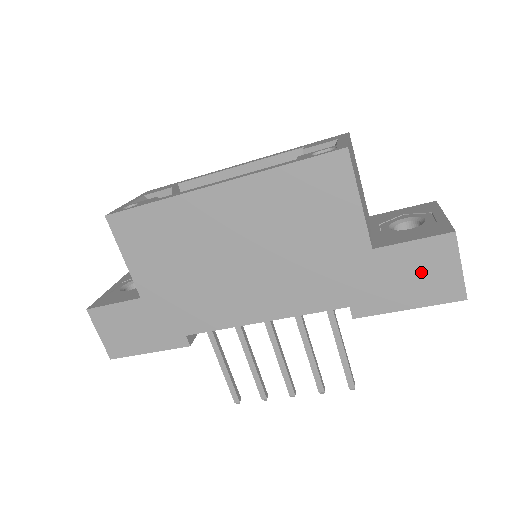
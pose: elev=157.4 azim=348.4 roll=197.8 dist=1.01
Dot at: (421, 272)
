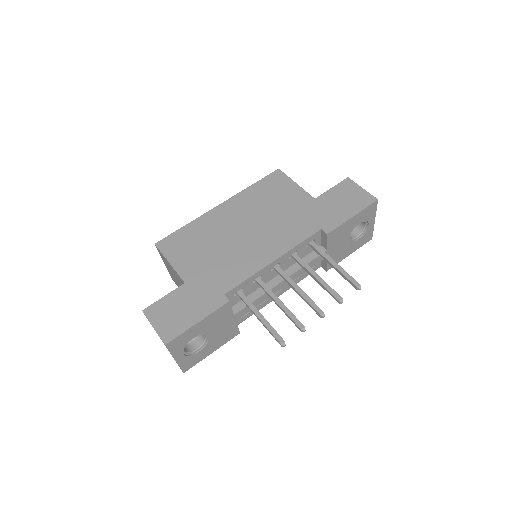
Dot at: (346, 198)
